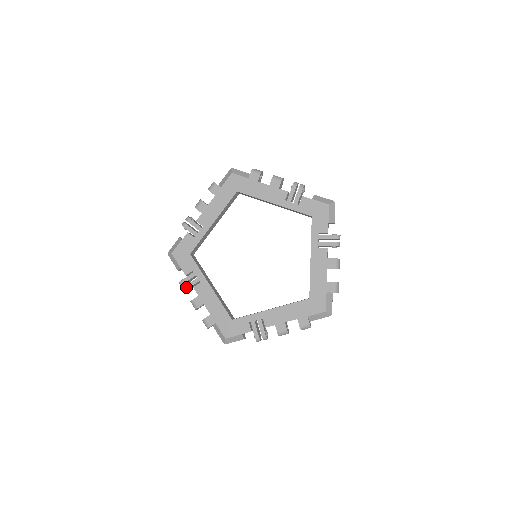
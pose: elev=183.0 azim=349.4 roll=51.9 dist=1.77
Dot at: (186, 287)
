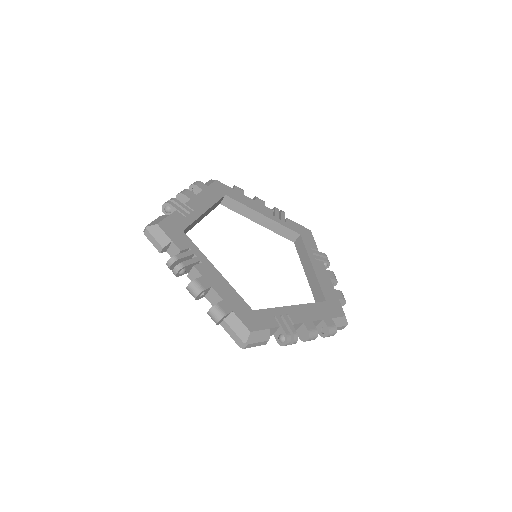
Dot at: (183, 263)
